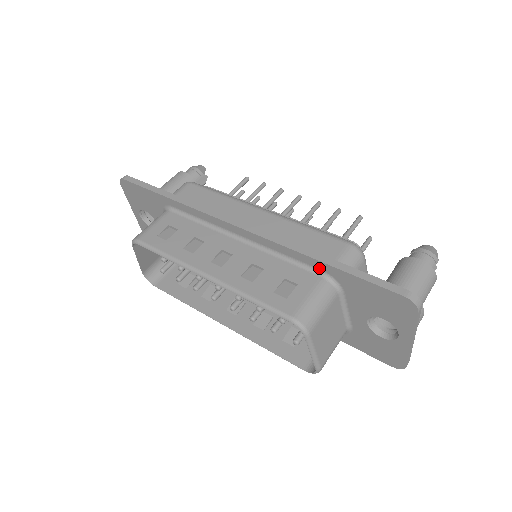
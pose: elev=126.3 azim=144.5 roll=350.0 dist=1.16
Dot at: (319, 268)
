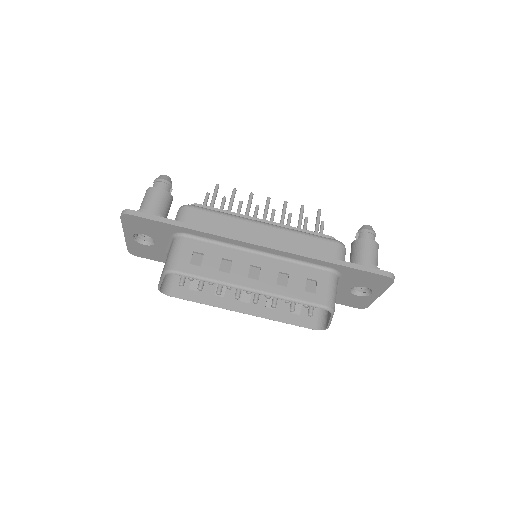
Dot at: (327, 266)
